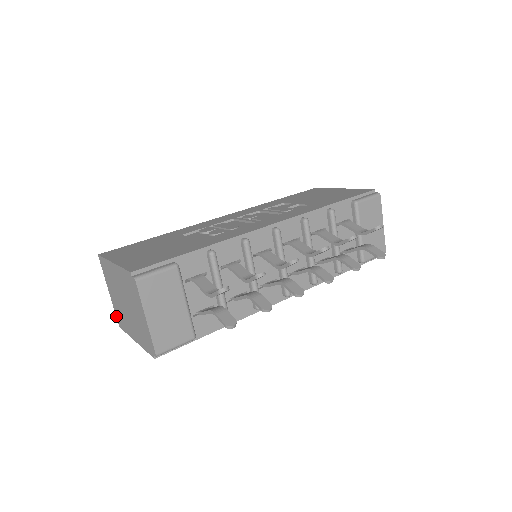
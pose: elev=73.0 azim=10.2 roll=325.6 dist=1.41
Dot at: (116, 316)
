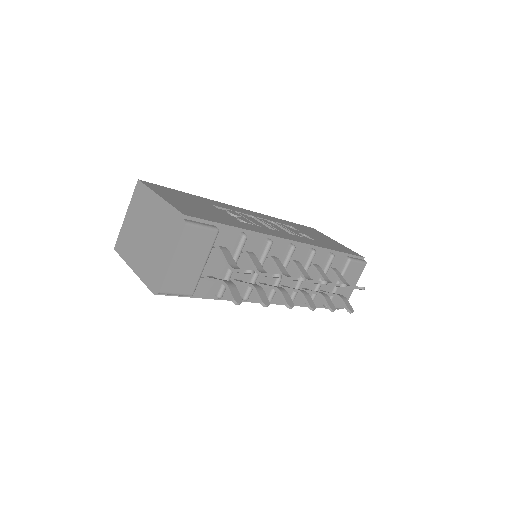
Dot at: (118, 238)
